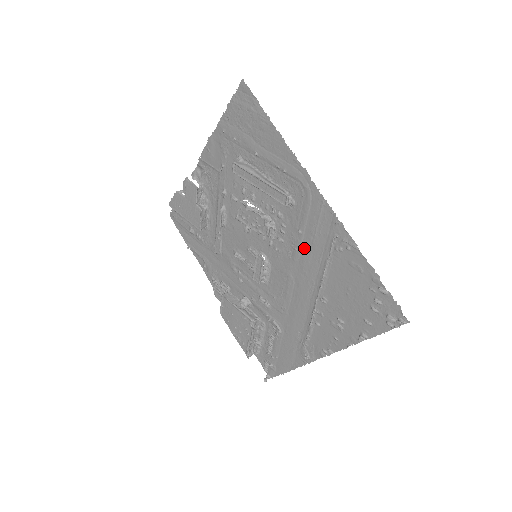
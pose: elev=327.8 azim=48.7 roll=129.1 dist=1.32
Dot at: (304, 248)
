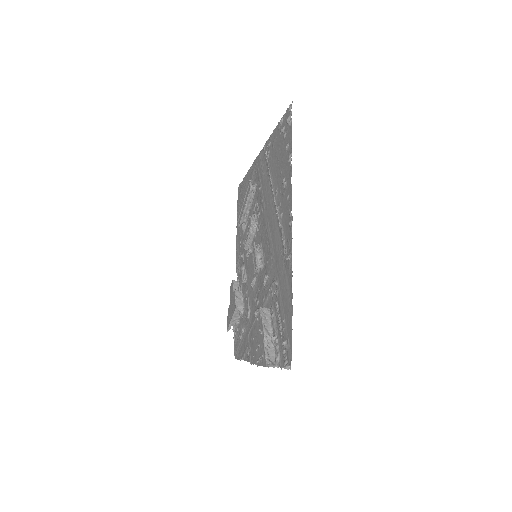
Dot at: (263, 191)
